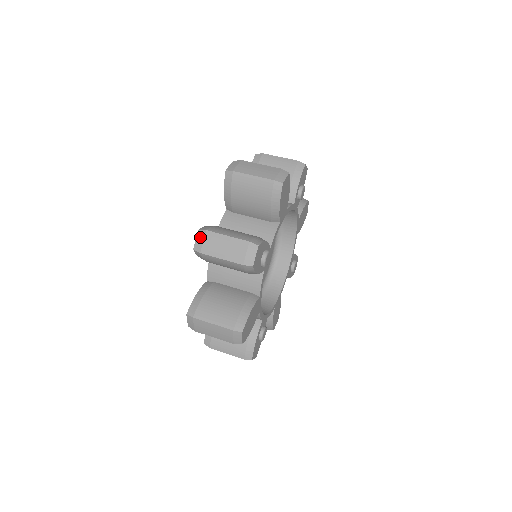
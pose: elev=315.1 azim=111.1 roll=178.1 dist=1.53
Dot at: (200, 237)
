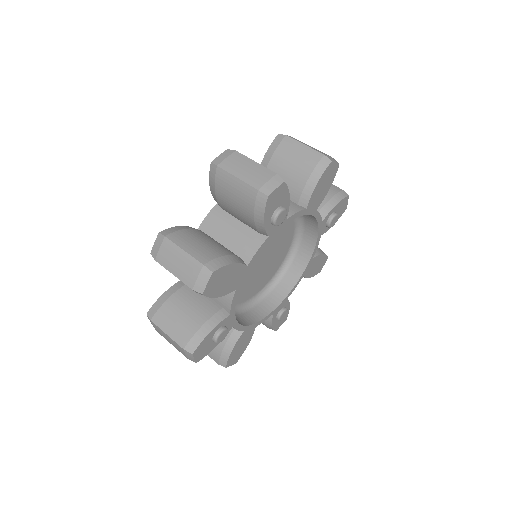
Dot at: (225, 154)
